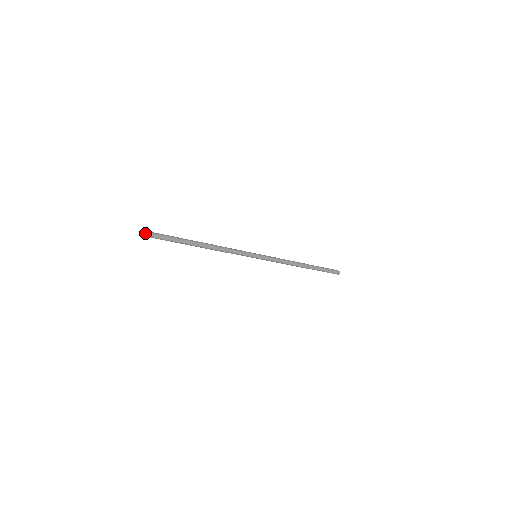
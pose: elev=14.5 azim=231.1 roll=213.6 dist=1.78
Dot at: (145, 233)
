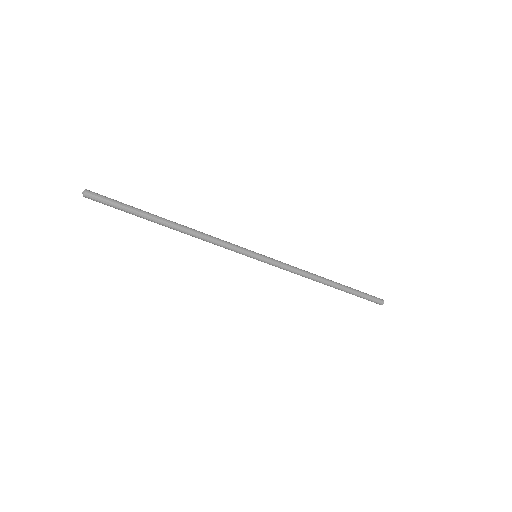
Dot at: (89, 191)
